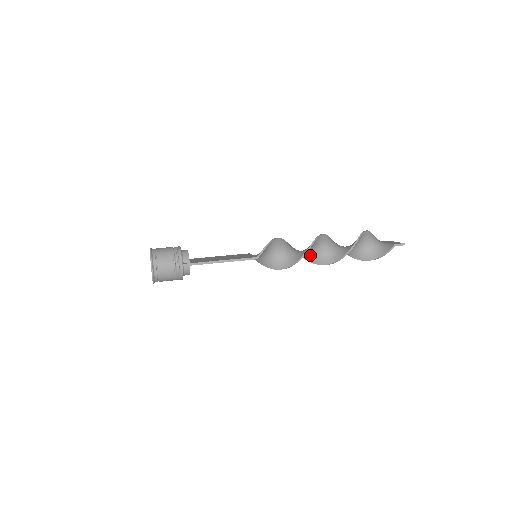
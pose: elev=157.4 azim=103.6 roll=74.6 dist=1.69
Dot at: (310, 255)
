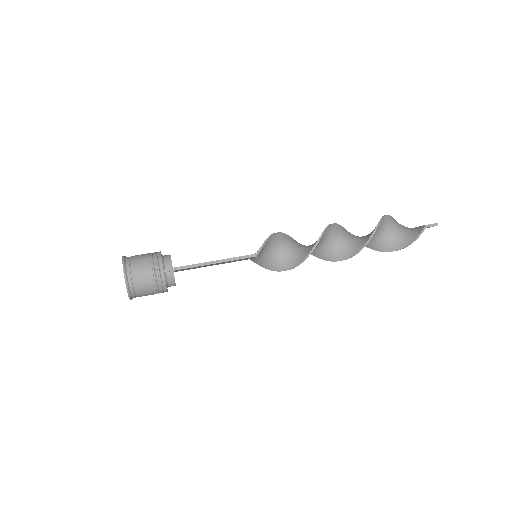
Dot at: (323, 250)
